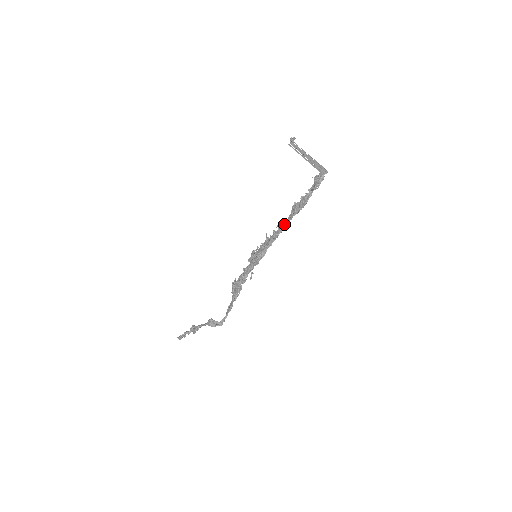
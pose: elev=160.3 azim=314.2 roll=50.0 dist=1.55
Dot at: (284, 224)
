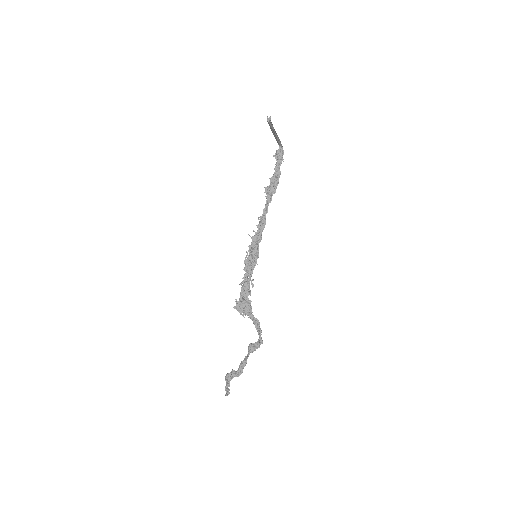
Dot at: (266, 212)
